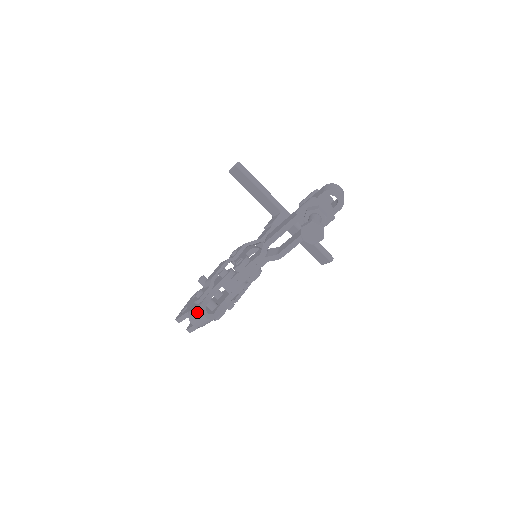
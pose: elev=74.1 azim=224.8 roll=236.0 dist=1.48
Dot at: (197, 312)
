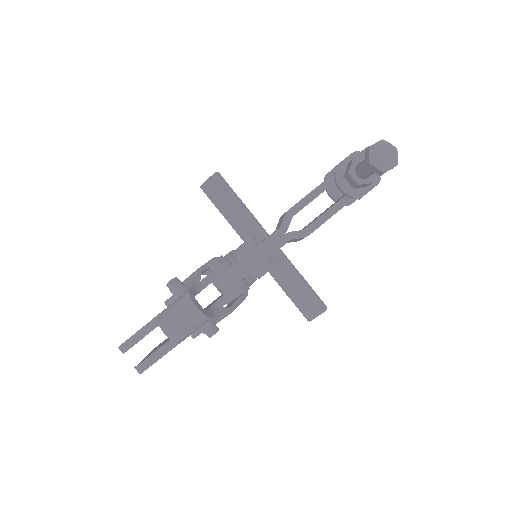
Dot at: (180, 303)
